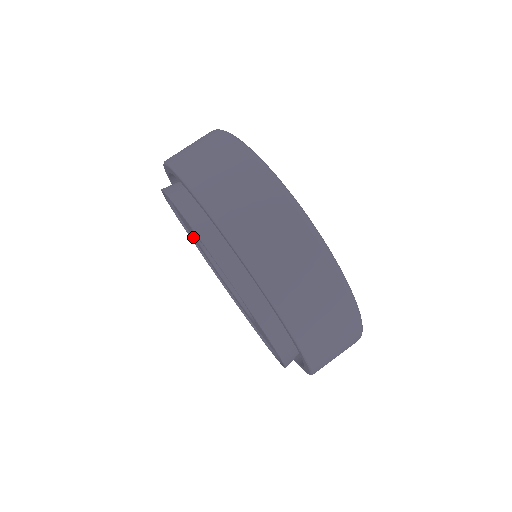
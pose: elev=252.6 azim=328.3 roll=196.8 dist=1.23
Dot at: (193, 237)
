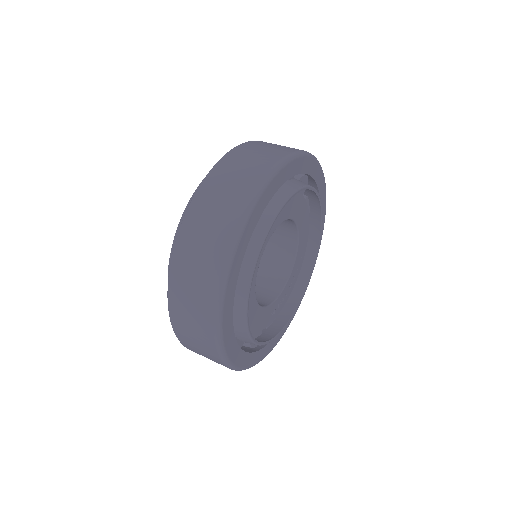
Dot at: occluded
